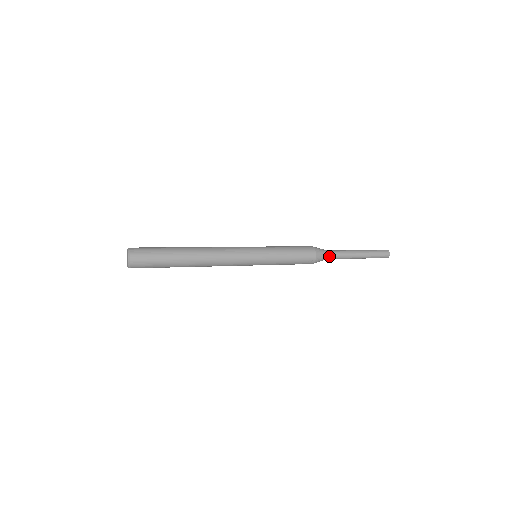
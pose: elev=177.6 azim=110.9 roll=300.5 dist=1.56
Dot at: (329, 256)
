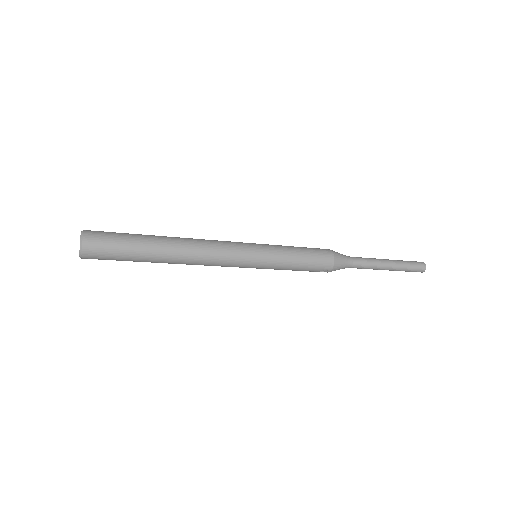
Dot at: (350, 266)
